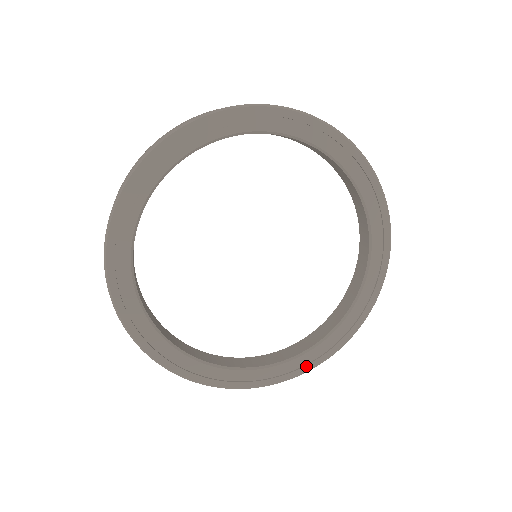
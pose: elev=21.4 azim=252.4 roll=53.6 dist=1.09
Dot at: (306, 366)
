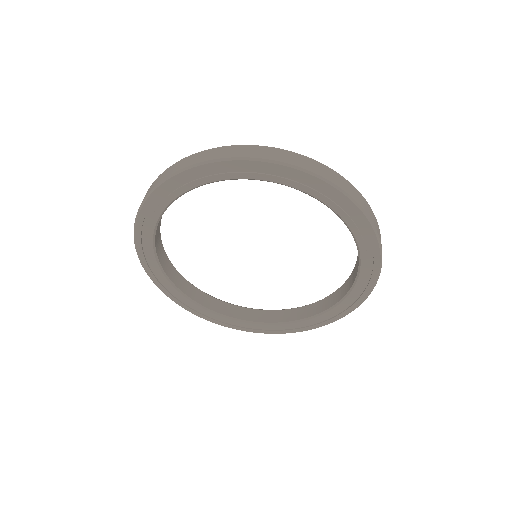
Dot at: (342, 313)
